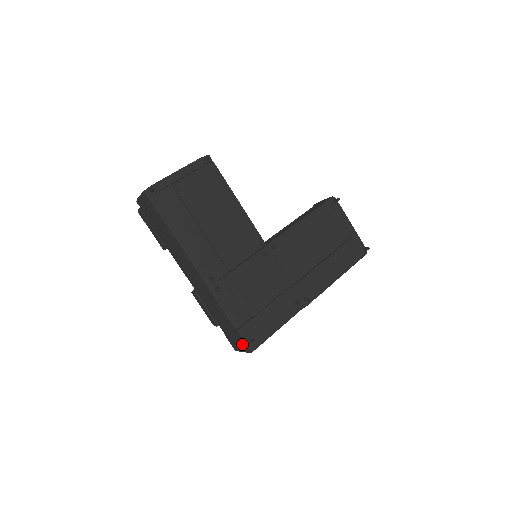
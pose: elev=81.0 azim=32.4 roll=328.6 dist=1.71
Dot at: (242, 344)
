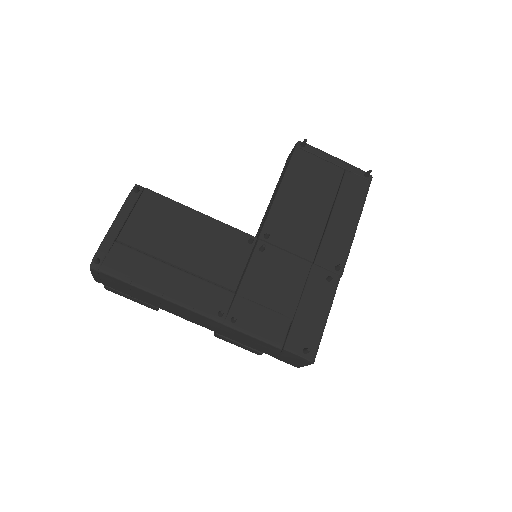
Dot at: (298, 360)
